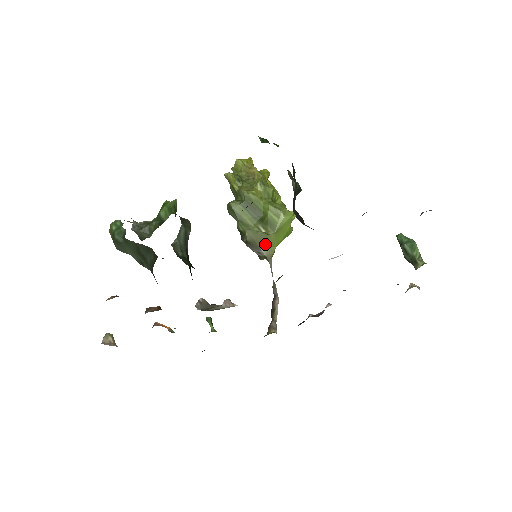
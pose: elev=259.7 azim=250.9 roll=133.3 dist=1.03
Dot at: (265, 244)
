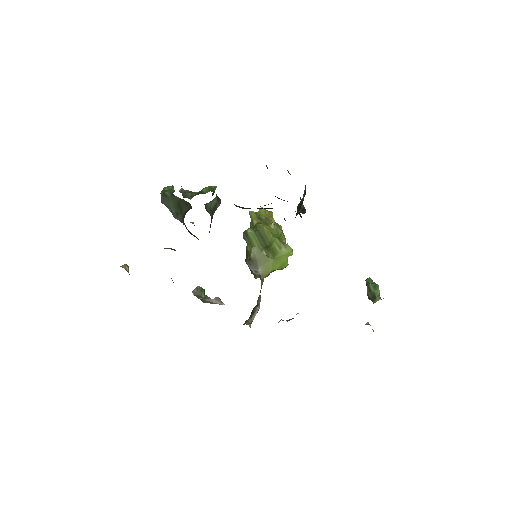
Dot at: (263, 265)
